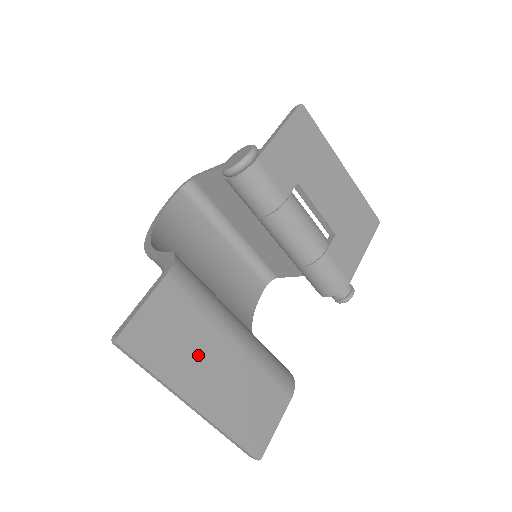
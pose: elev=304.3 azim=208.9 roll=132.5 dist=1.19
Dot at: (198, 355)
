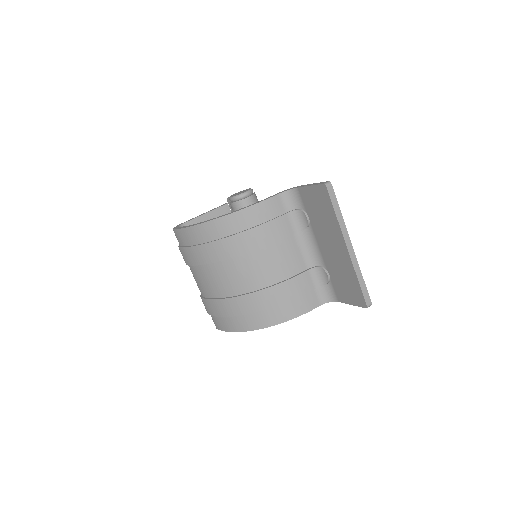
Dot at: occluded
